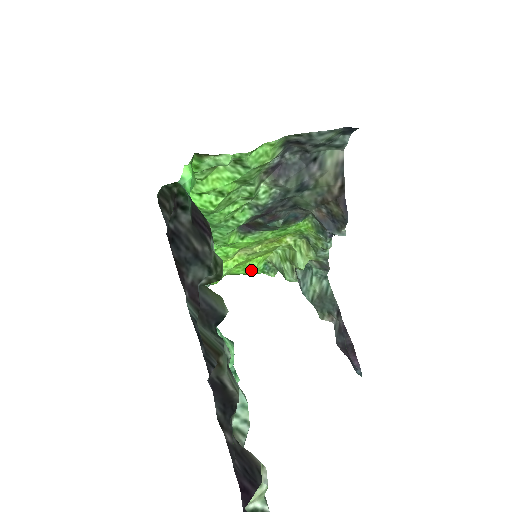
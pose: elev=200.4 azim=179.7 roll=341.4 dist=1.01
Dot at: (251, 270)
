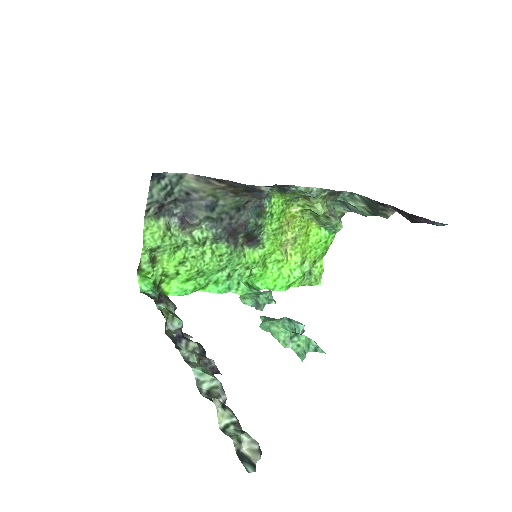
Dot at: (322, 243)
